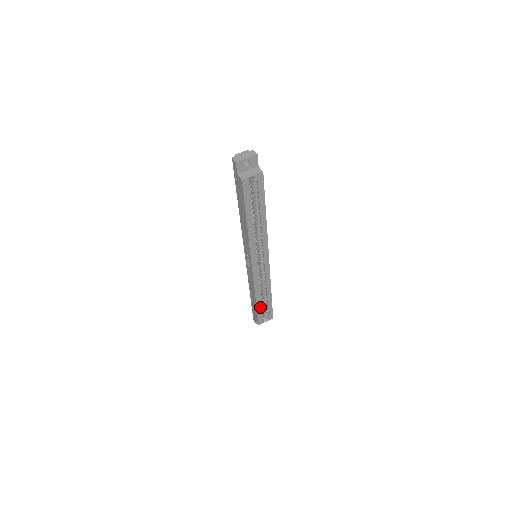
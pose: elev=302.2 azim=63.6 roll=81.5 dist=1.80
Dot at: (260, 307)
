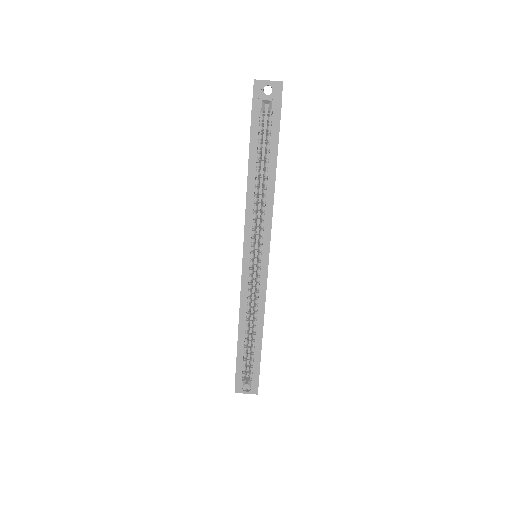
Dot at: (242, 351)
